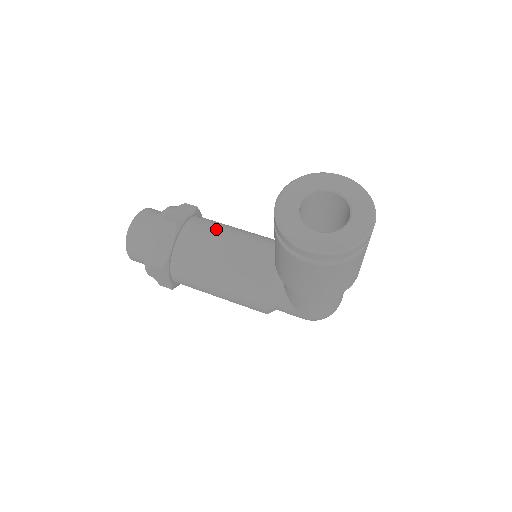
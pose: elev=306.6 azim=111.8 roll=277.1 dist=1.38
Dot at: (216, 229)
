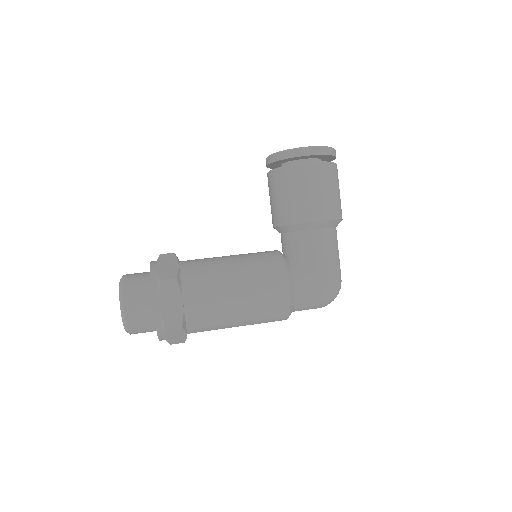
Dot at: occluded
